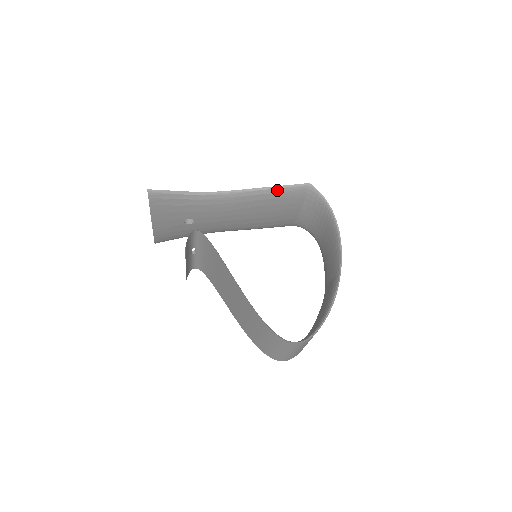
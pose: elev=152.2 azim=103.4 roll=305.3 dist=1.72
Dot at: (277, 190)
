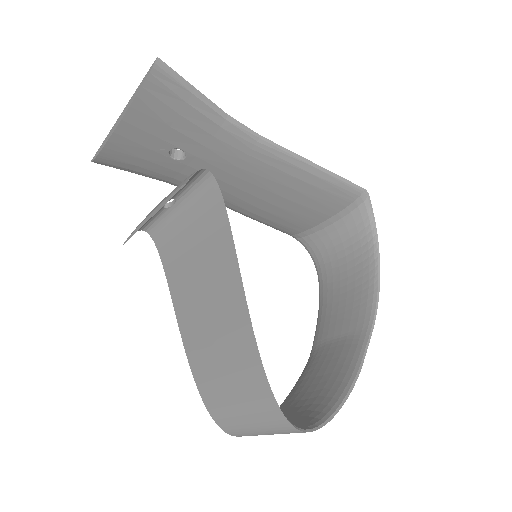
Dot at: (327, 177)
